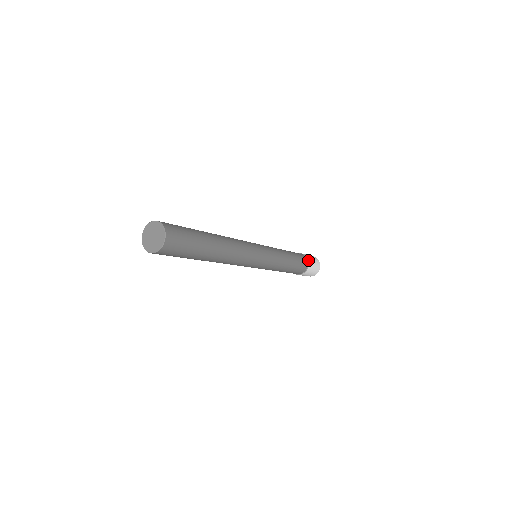
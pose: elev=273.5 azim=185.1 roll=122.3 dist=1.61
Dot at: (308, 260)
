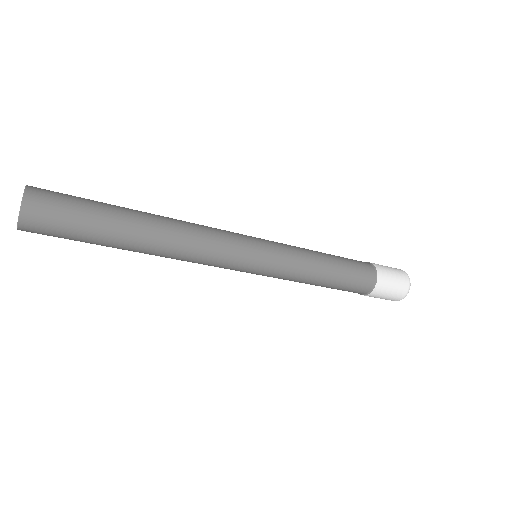
Dot at: (376, 285)
